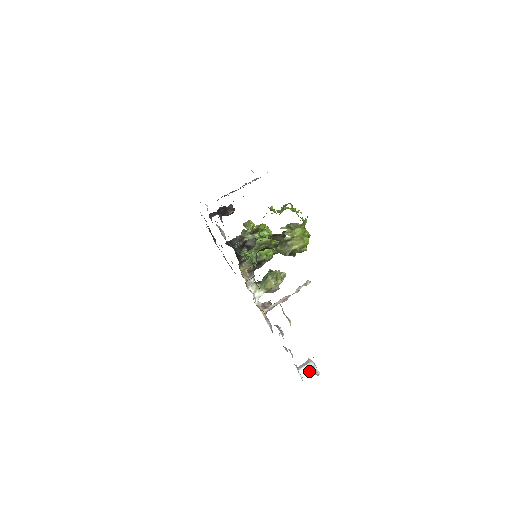
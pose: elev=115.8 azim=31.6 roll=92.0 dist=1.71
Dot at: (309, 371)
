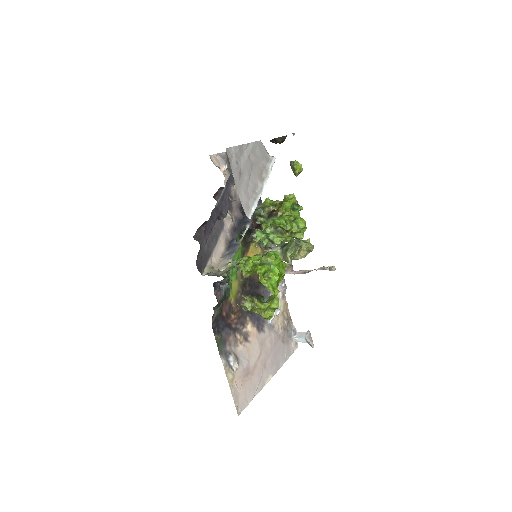
Dot at: (305, 341)
